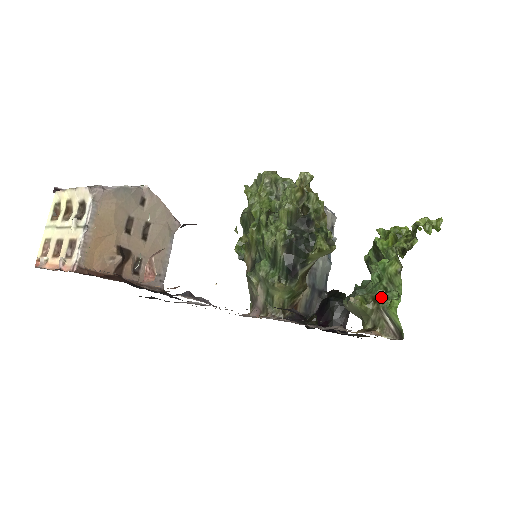
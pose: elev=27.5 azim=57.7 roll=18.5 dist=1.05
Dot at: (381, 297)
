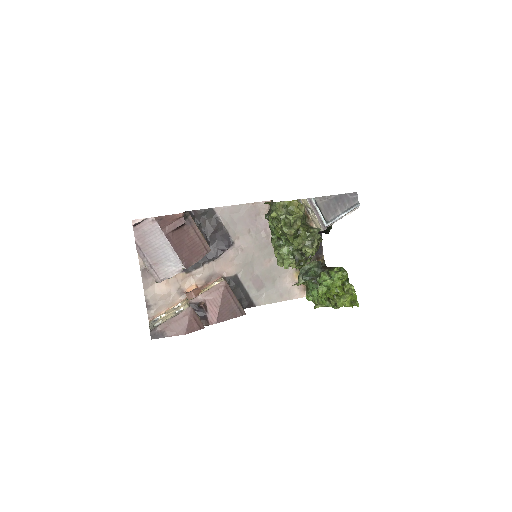
Dot at: (309, 291)
